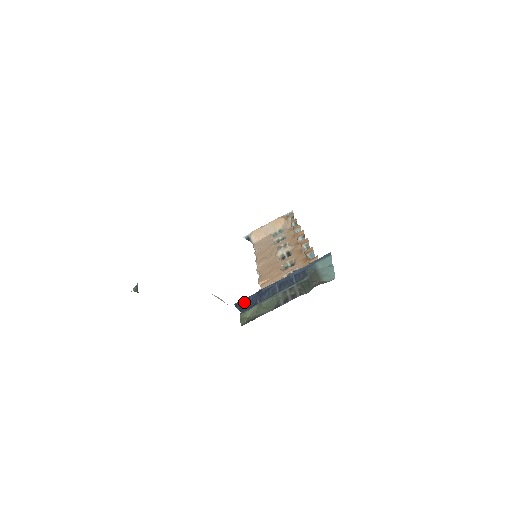
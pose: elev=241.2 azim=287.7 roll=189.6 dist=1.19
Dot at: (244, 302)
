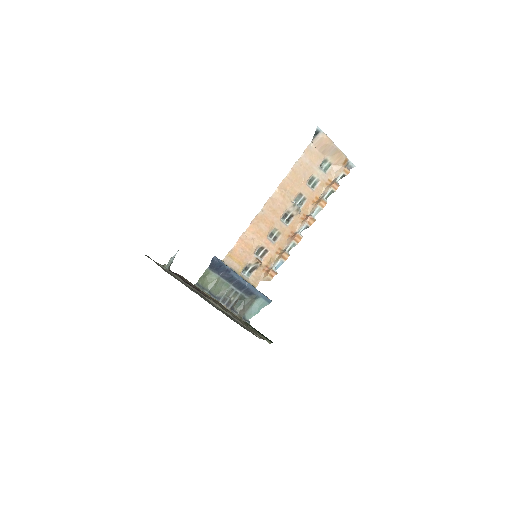
Dot at: (217, 264)
